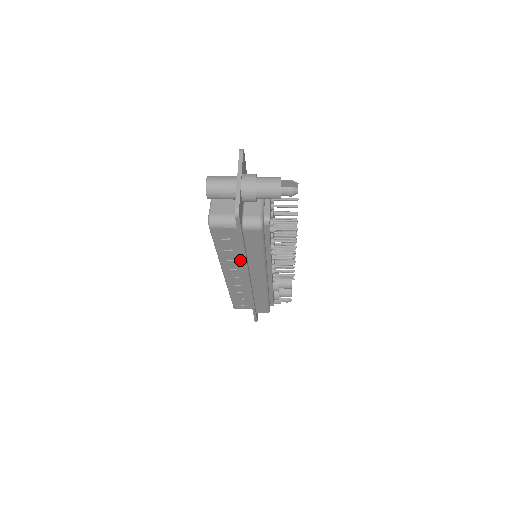
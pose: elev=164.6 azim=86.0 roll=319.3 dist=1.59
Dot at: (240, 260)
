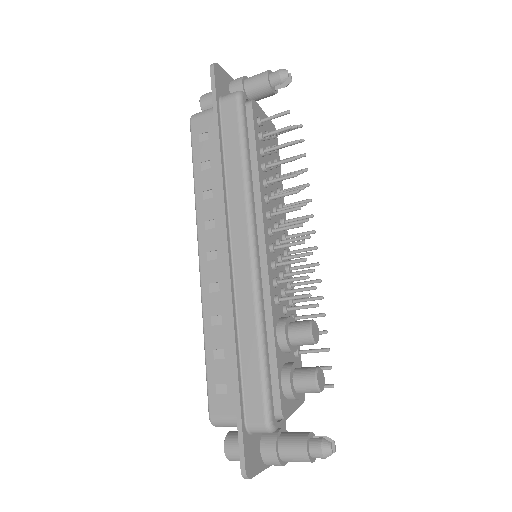
Dot at: (219, 195)
